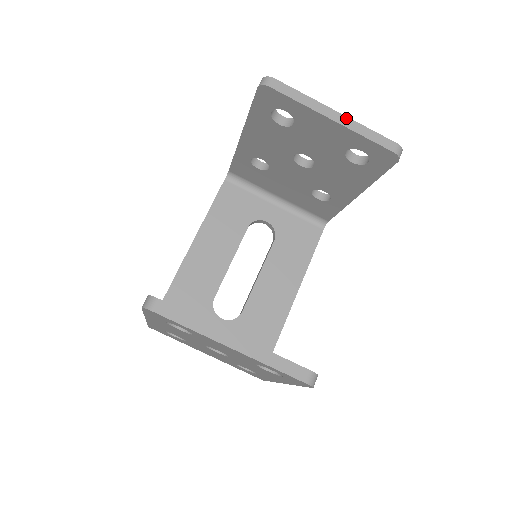
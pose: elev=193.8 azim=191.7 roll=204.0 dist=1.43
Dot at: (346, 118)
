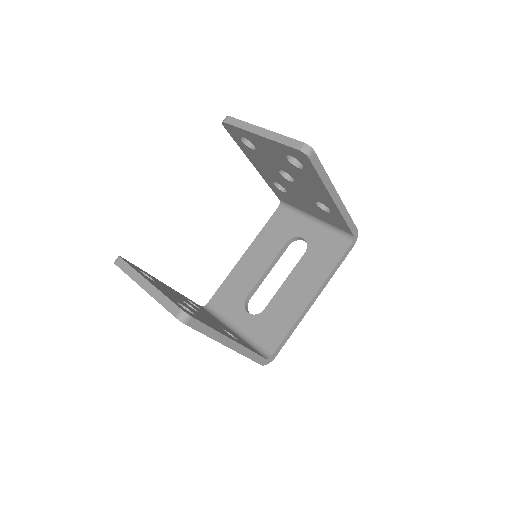
Dot at: (269, 132)
